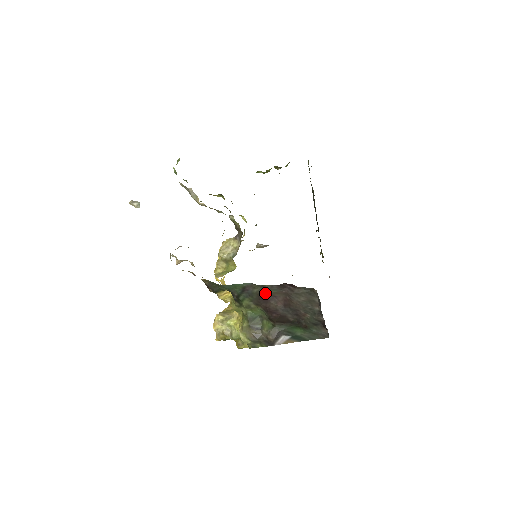
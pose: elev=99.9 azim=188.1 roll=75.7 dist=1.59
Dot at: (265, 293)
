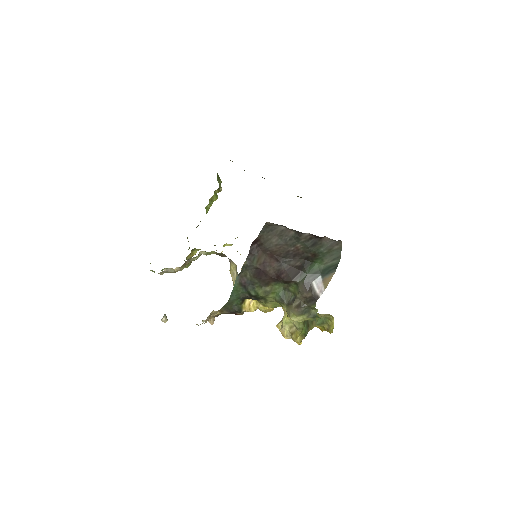
Dot at: (255, 270)
